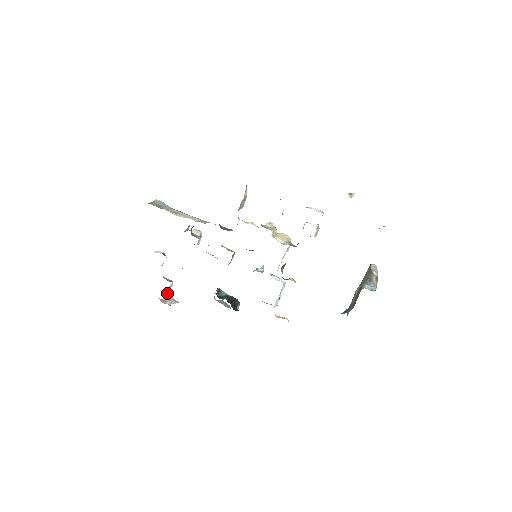
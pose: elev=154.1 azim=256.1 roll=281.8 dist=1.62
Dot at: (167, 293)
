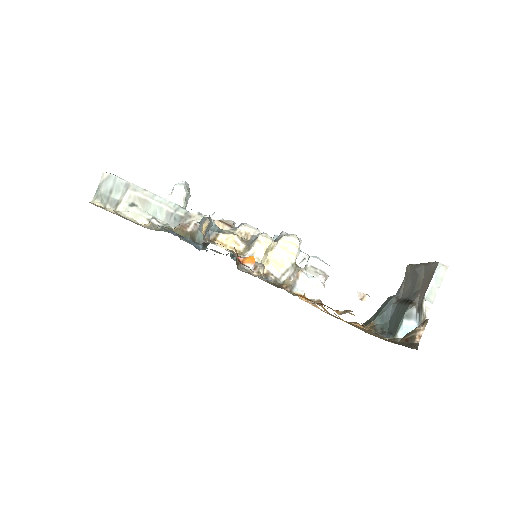
Dot at: occluded
